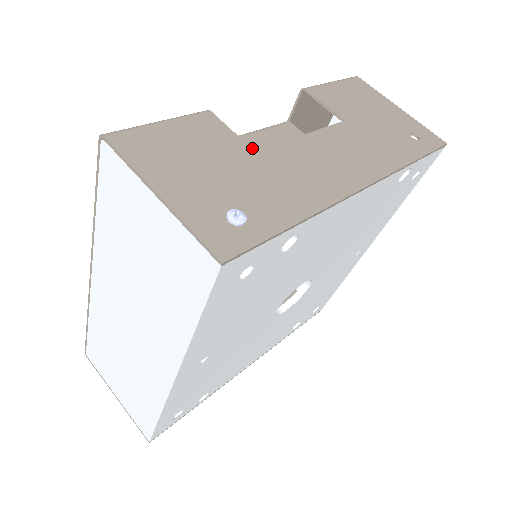
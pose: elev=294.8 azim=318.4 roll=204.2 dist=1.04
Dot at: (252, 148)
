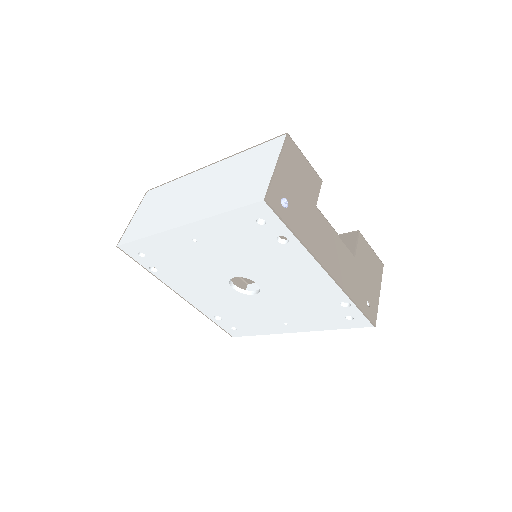
Dot at: occluded
